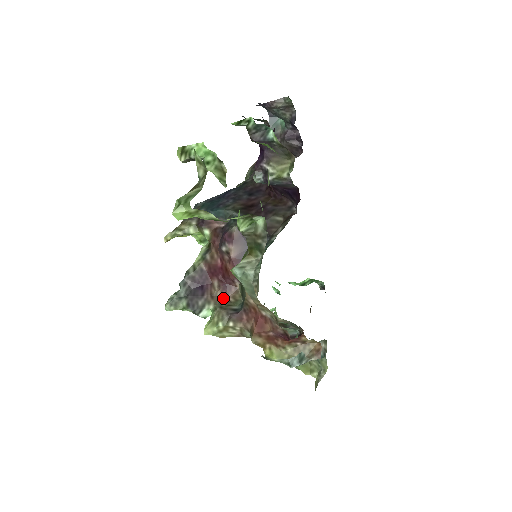
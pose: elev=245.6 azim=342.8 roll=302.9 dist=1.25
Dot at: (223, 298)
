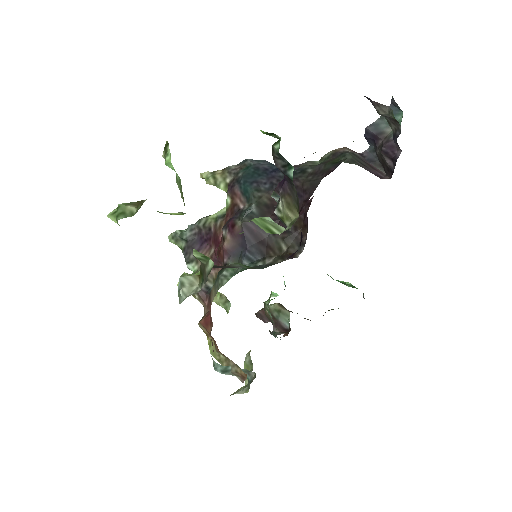
Dot at: occluded
